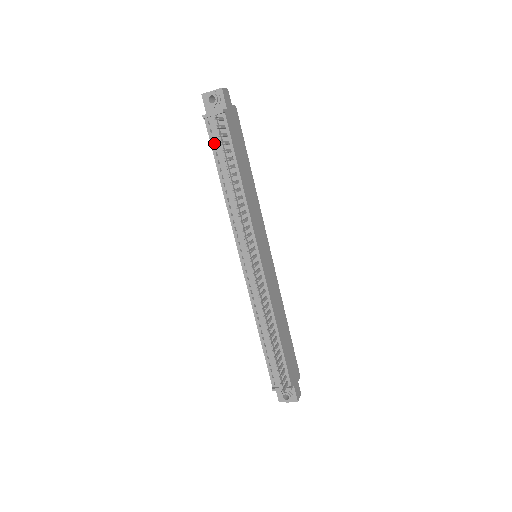
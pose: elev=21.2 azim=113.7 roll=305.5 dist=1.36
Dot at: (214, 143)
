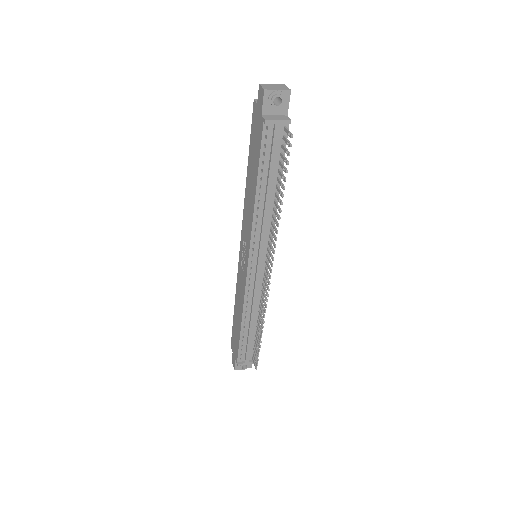
Dot at: (265, 151)
